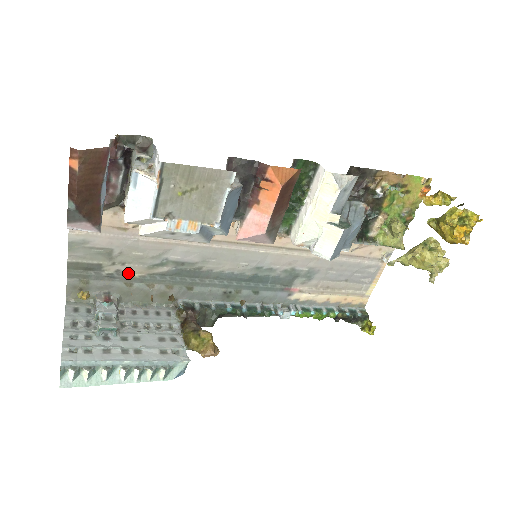
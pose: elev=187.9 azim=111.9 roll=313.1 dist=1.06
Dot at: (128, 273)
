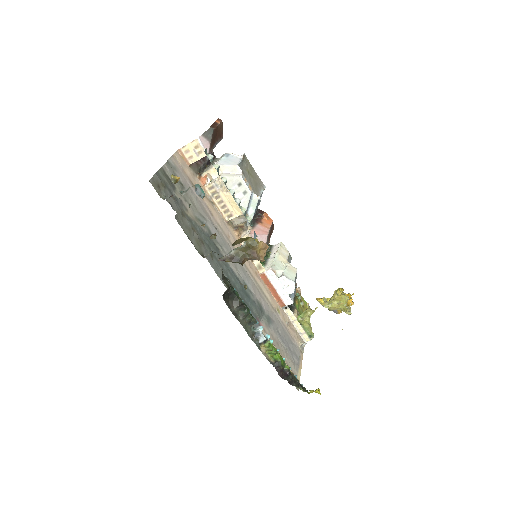
Dot at: (185, 208)
